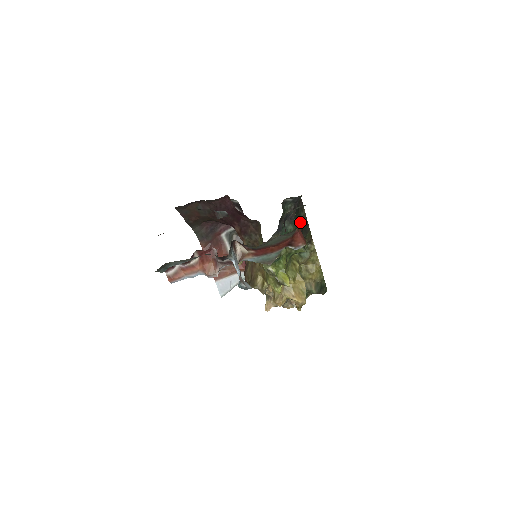
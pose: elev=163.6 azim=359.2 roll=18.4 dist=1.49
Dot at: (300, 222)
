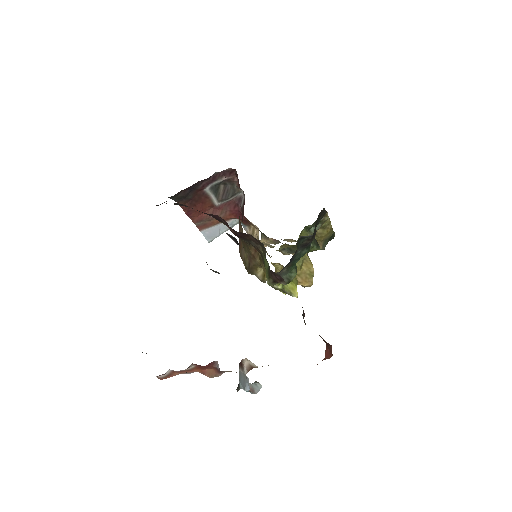
Dot at: (316, 226)
